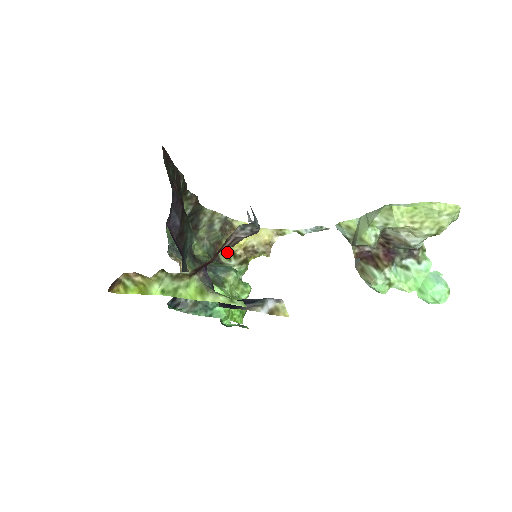
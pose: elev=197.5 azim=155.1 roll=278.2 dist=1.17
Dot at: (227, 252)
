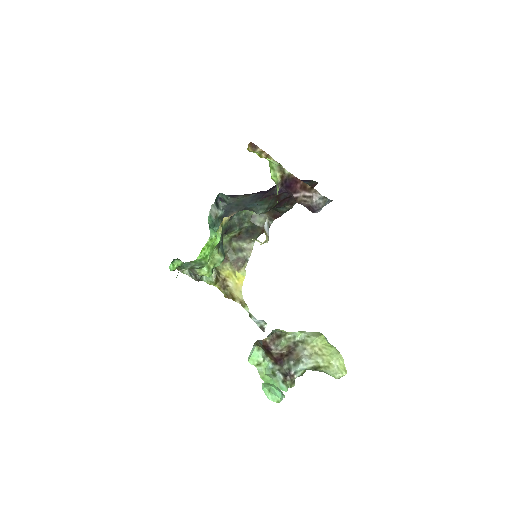
Dot at: (219, 268)
